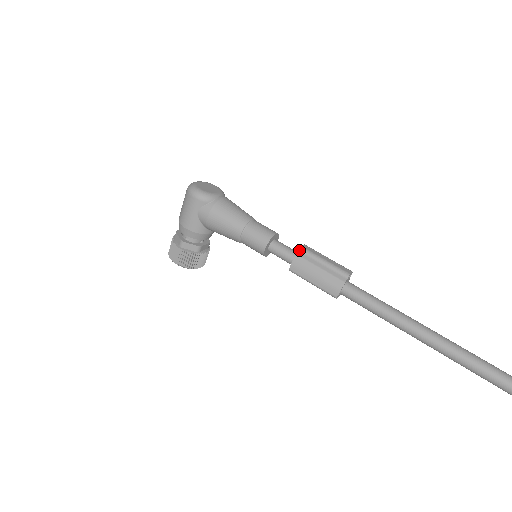
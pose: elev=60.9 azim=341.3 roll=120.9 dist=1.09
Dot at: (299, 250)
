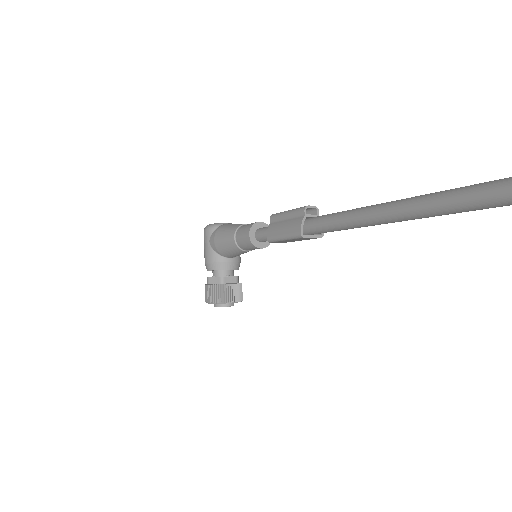
Dot at: (270, 217)
